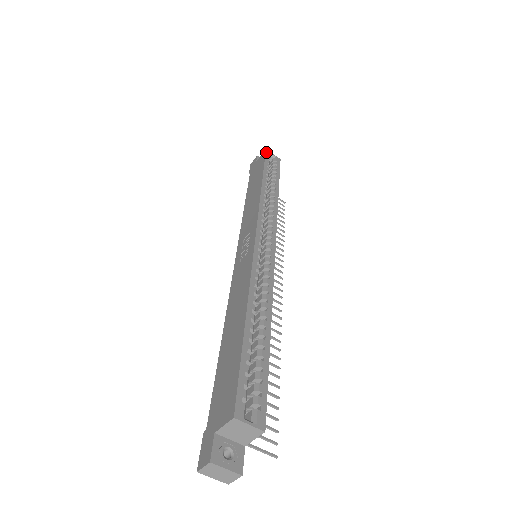
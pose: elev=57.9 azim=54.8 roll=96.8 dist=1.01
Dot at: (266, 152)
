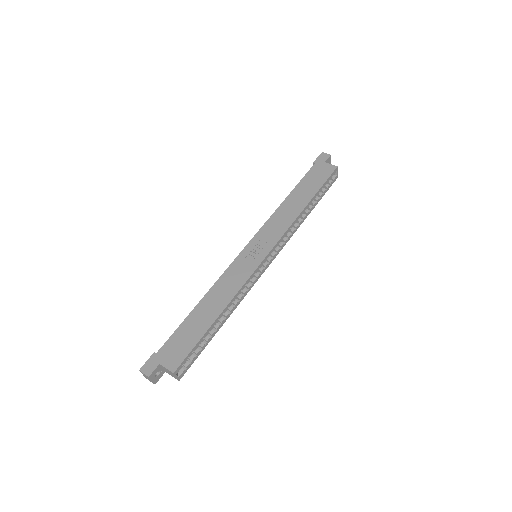
Dot at: (335, 170)
